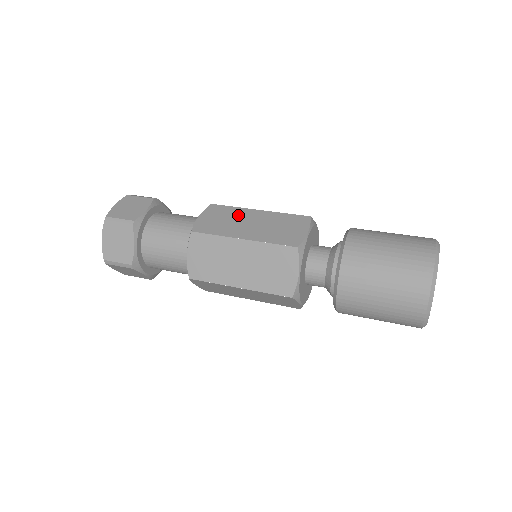
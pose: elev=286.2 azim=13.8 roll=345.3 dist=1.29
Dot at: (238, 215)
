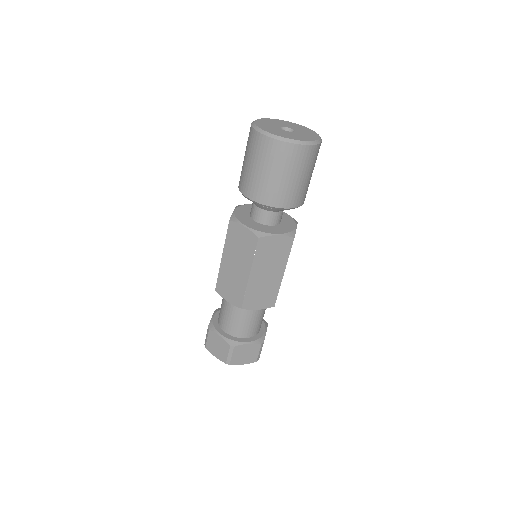
Dot at: occluded
